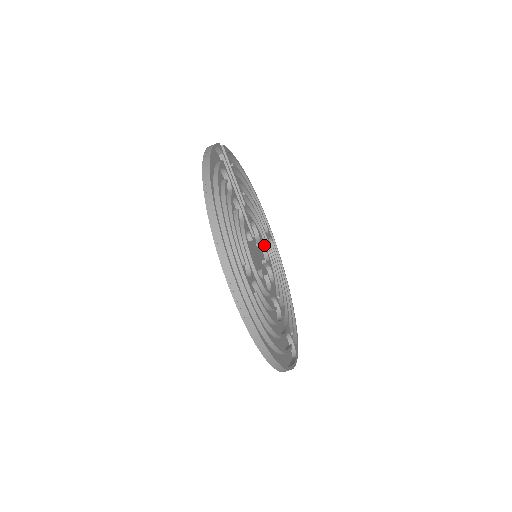
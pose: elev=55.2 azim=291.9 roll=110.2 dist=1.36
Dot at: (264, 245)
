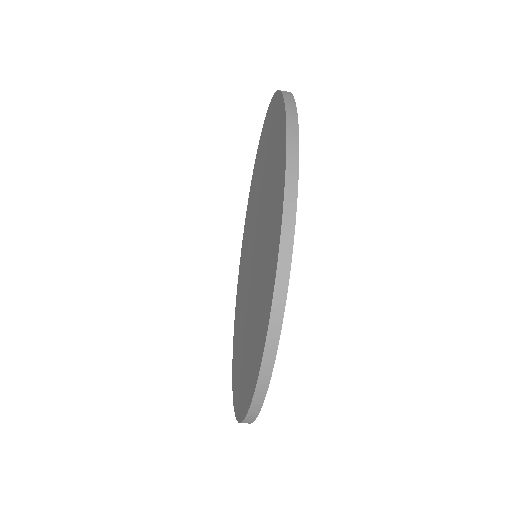
Dot at: occluded
